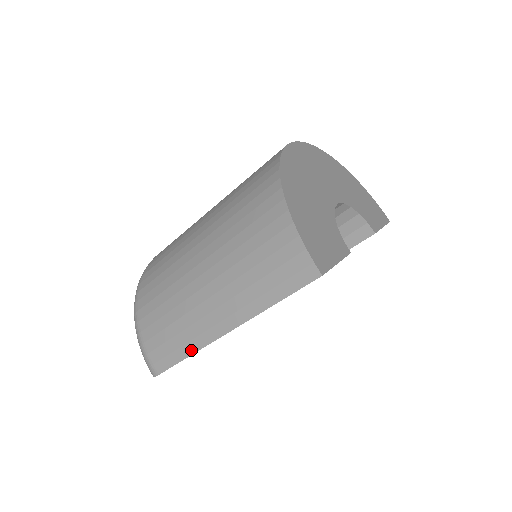
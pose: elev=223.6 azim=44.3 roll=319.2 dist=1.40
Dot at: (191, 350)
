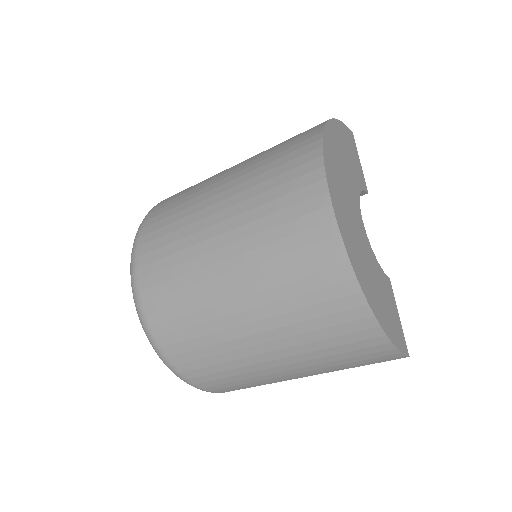
Dot at: occluded
